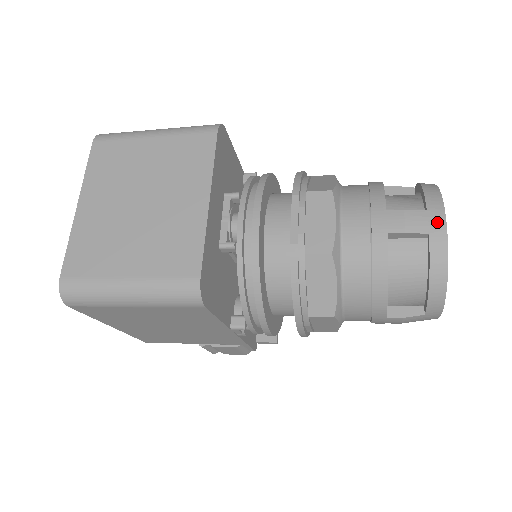
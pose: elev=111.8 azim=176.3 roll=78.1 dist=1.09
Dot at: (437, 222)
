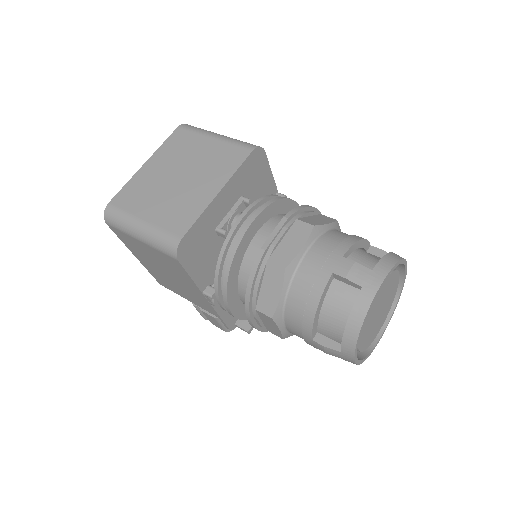
Dot at: (374, 281)
